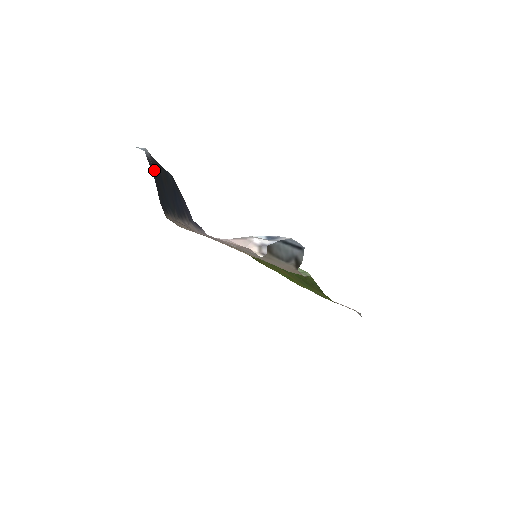
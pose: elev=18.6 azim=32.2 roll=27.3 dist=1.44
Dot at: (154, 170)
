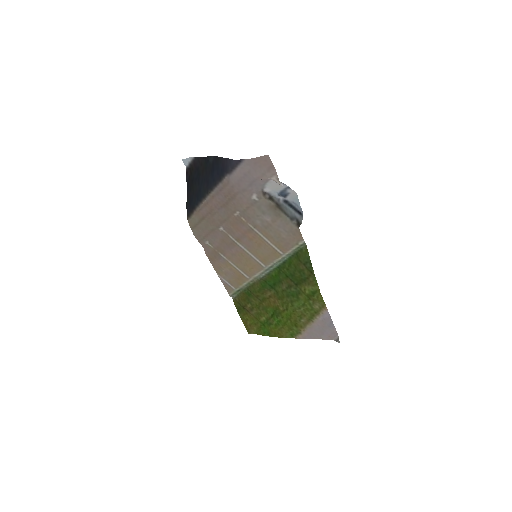
Dot at: (191, 175)
